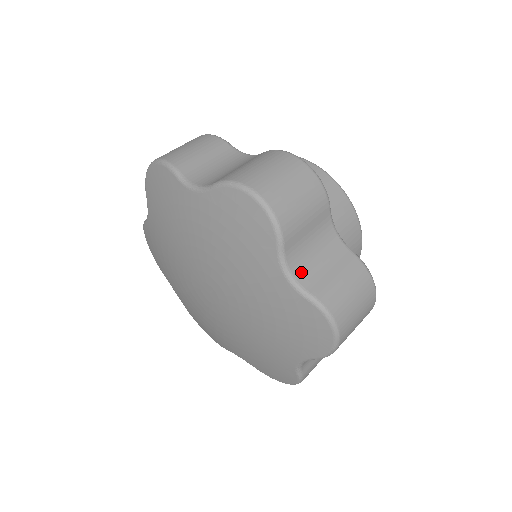
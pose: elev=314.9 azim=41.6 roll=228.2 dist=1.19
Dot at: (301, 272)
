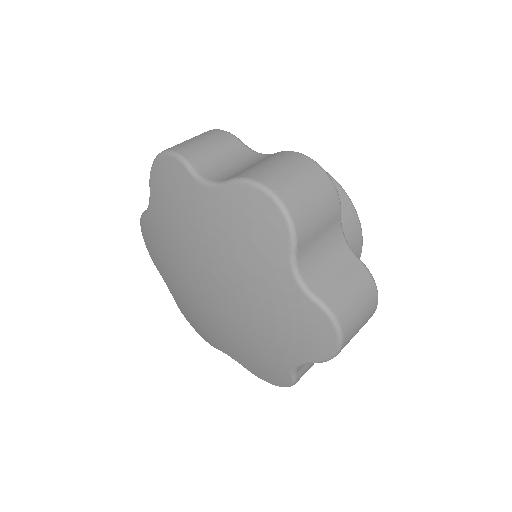
Dot at: (310, 275)
